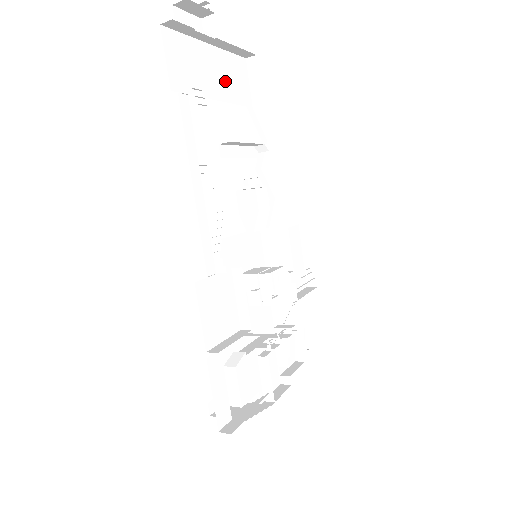
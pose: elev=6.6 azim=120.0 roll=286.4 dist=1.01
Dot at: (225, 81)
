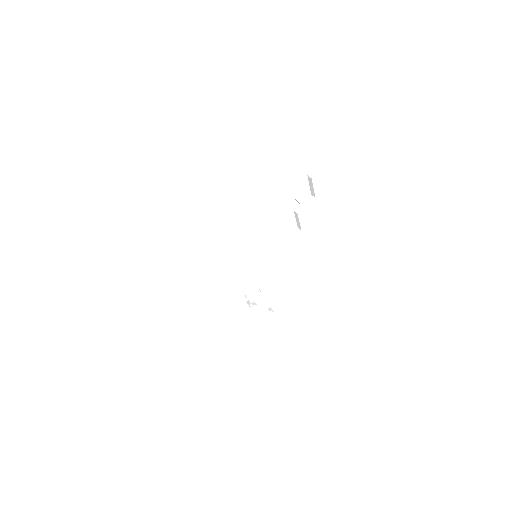
Dot at: (287, 160)
